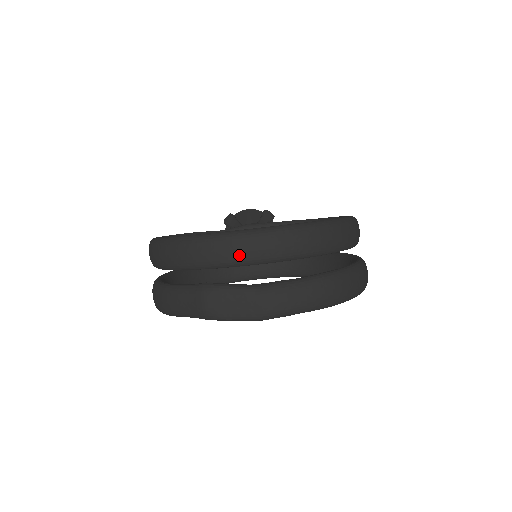
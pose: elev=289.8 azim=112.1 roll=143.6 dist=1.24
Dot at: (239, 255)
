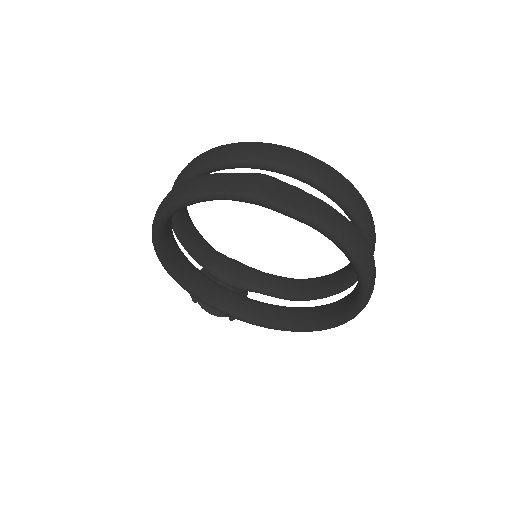
Dot at: (304, 164)
